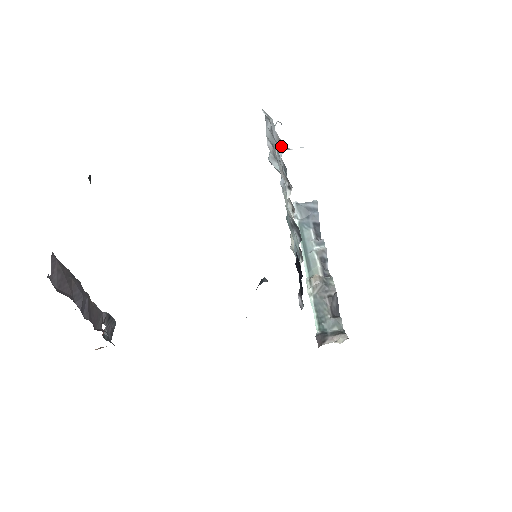
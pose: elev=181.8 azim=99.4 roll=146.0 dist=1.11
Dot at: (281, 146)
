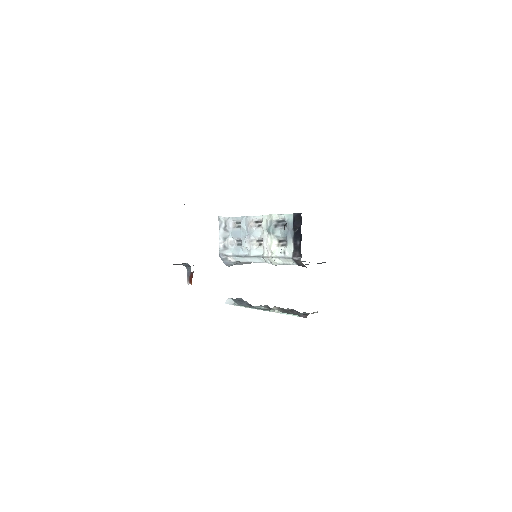
Dot at: (238, 226)
